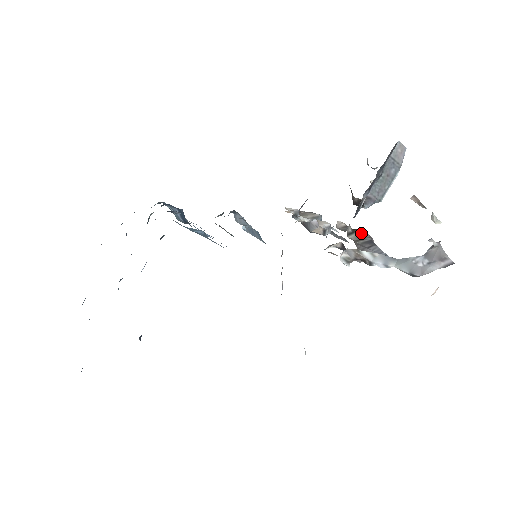
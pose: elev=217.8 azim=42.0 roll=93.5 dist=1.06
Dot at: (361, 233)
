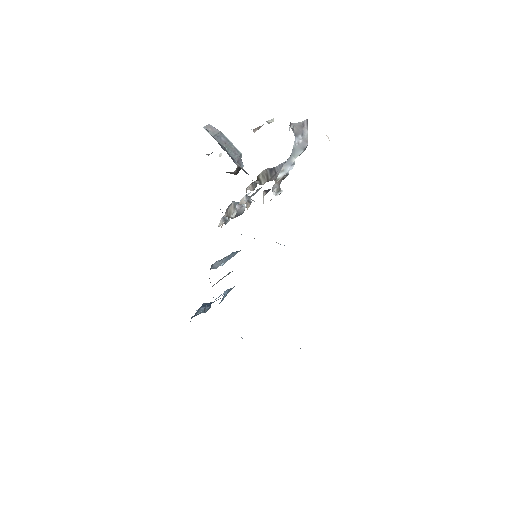
Dot at: (261, 175)
